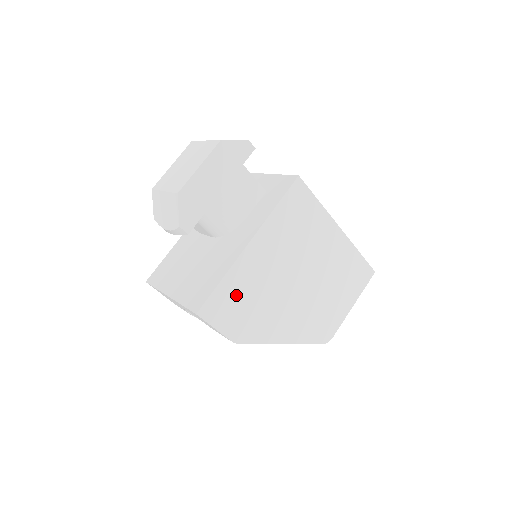
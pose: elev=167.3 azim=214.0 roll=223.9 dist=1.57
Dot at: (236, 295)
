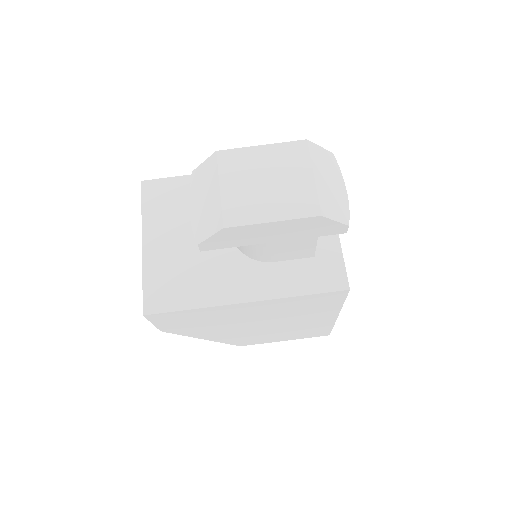
Dot at: (194, 317)
